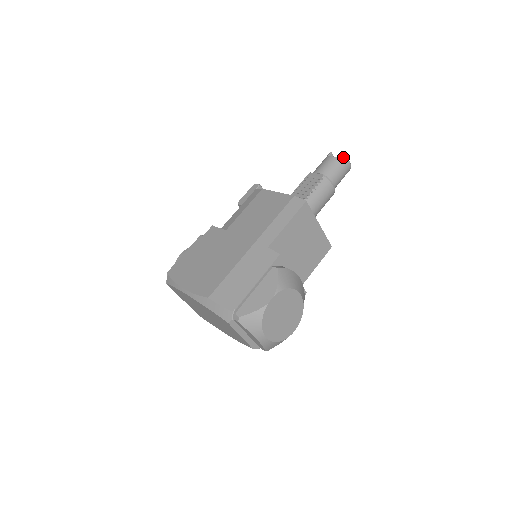
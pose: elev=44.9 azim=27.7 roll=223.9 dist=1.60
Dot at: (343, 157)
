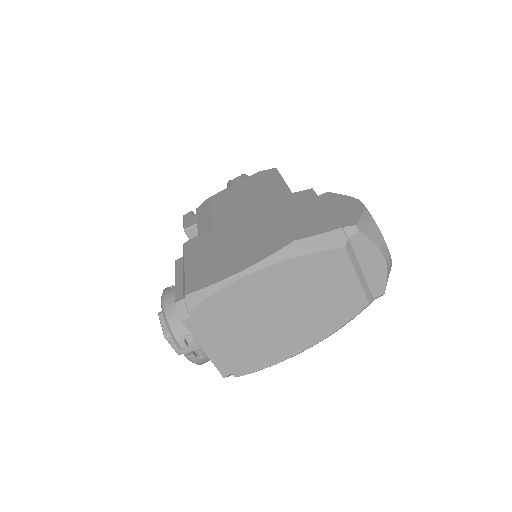
Dot at: (246, 175)
